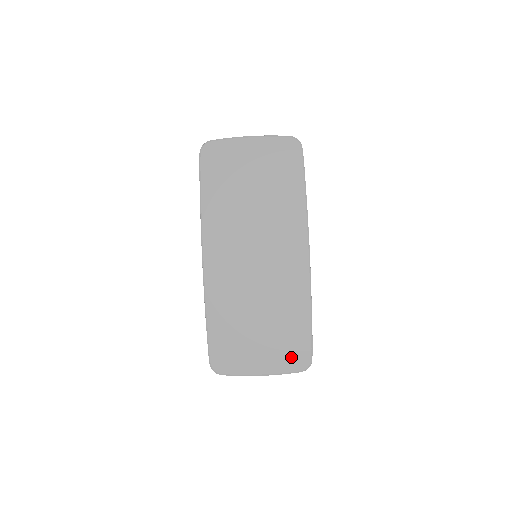
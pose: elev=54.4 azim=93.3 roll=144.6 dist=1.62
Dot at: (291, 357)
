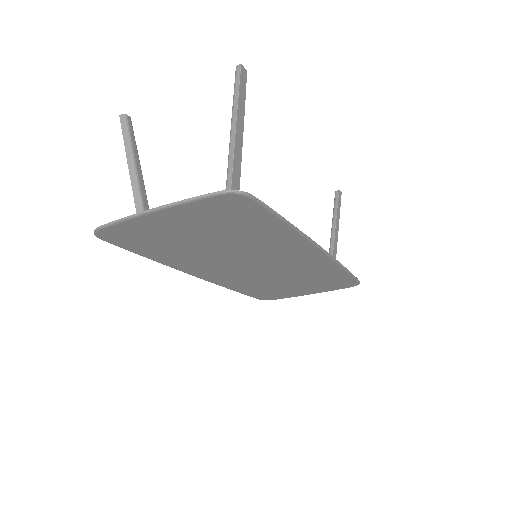
Dot at: (336, 286)
